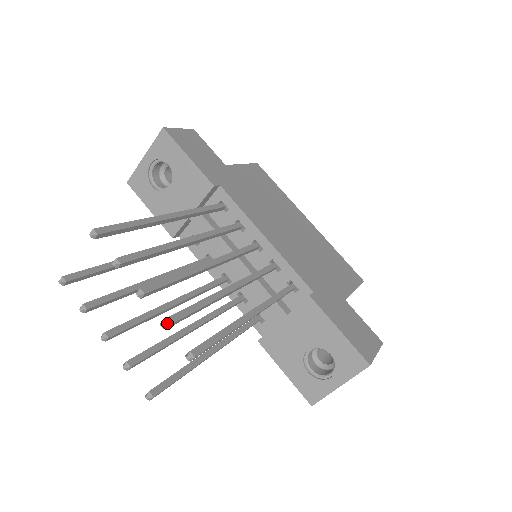
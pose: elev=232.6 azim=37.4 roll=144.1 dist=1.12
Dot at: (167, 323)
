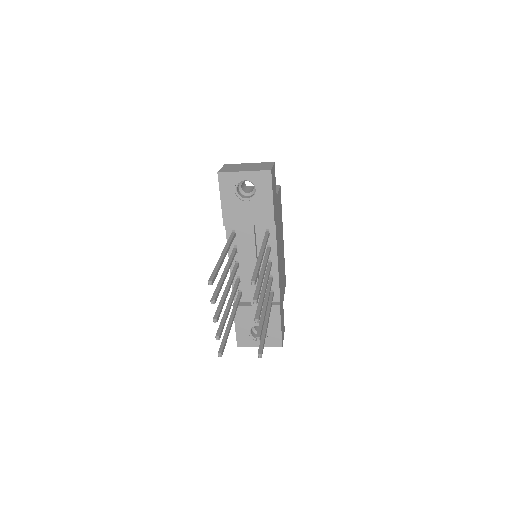
Dot at: (260, 339)
